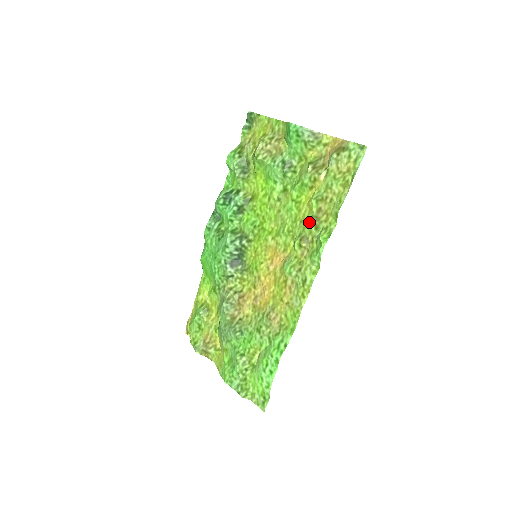
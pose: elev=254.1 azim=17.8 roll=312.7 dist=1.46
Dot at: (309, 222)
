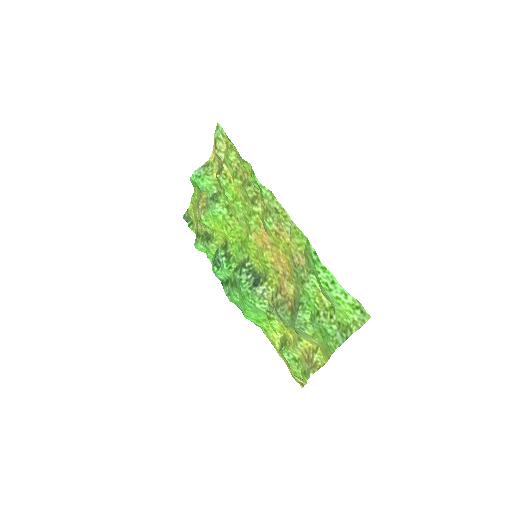
Dot at: (245, 190)
